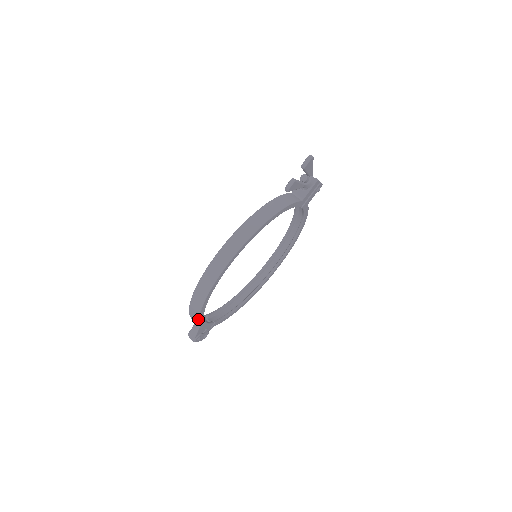
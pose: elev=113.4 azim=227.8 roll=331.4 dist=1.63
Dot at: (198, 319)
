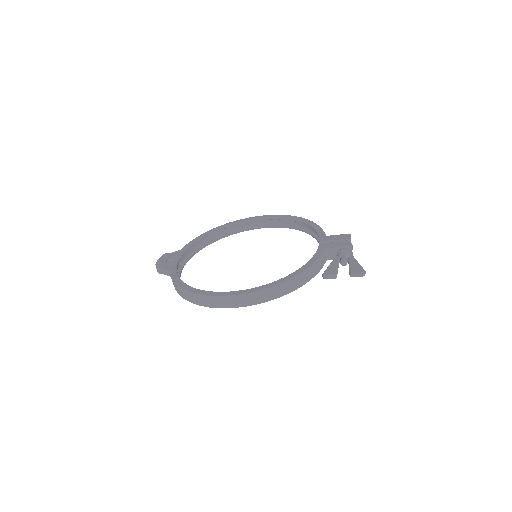
Dot at: (178, 293)
